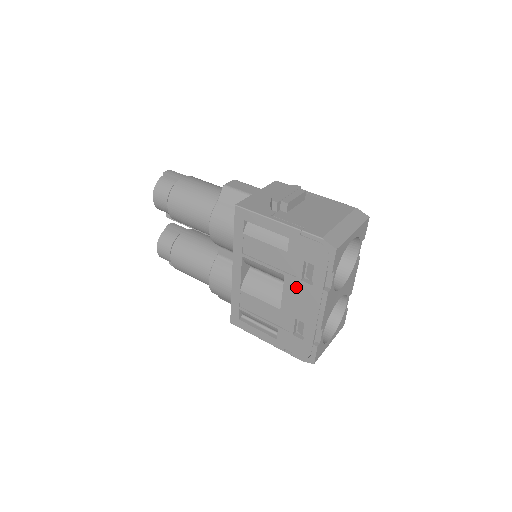
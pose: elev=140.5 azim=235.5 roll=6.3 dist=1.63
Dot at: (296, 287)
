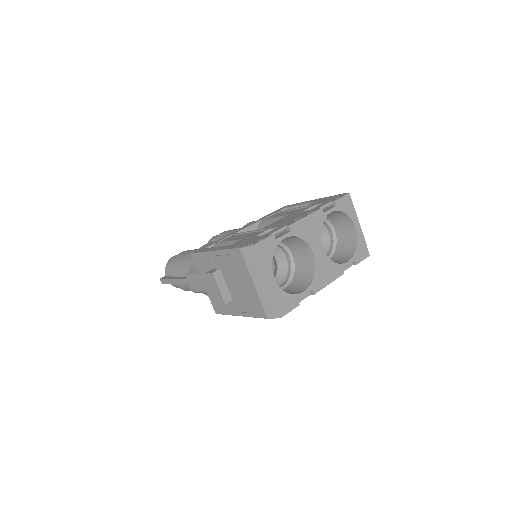
Dot at: (294, 215)
